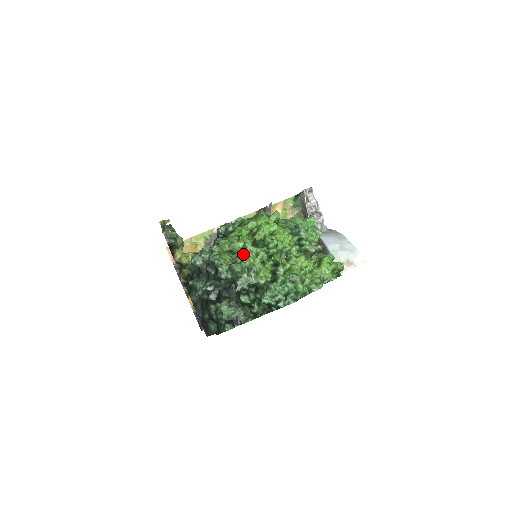
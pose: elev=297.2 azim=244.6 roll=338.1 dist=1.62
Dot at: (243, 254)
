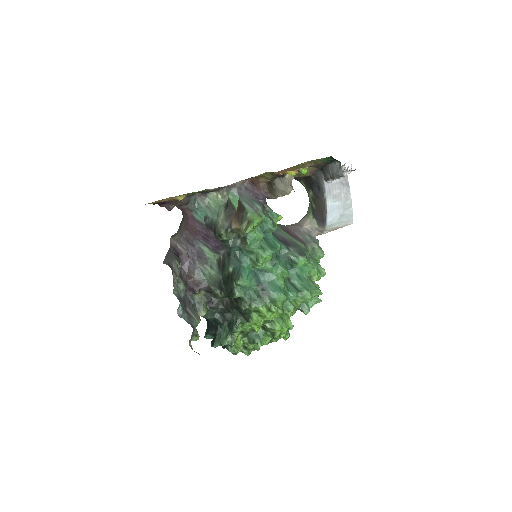
Dot at: (254, 345)
